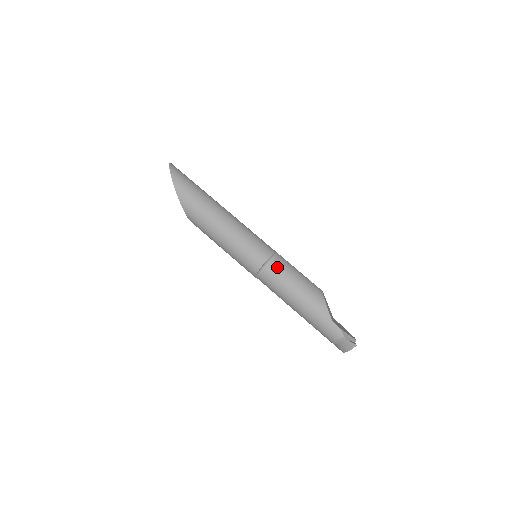
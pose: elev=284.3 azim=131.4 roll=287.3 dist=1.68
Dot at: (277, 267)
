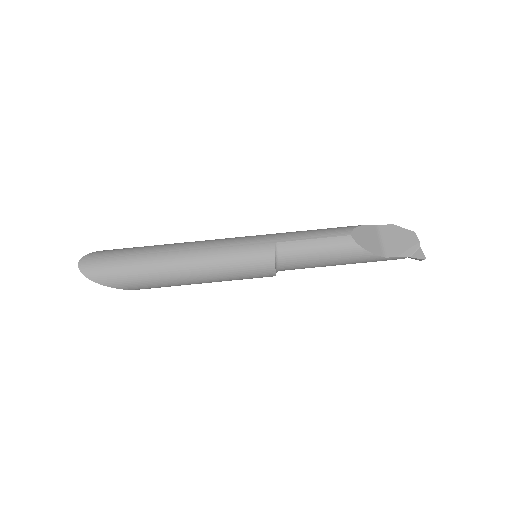
Dot at: (290, 263)
